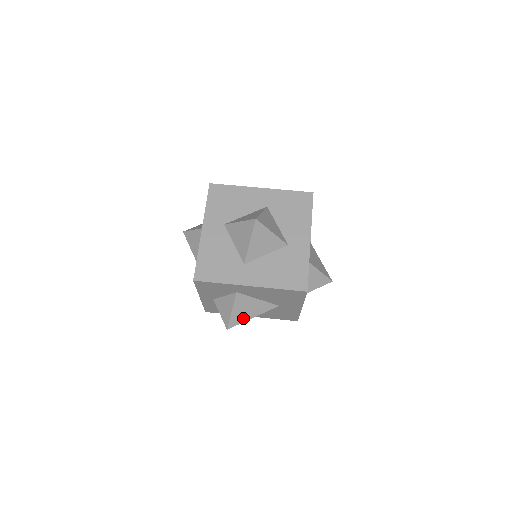
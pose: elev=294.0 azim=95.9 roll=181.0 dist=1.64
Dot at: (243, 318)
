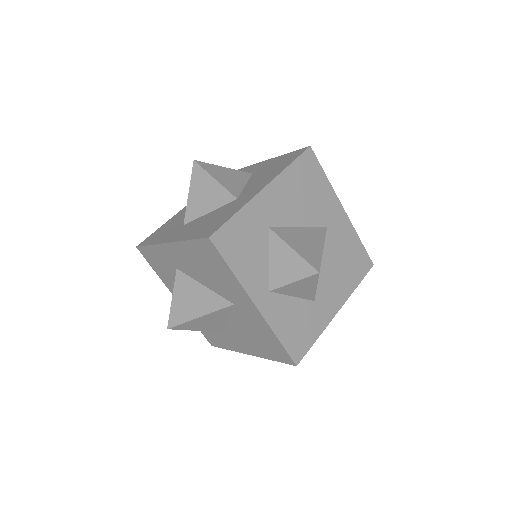
Dot at: (315, 253)
